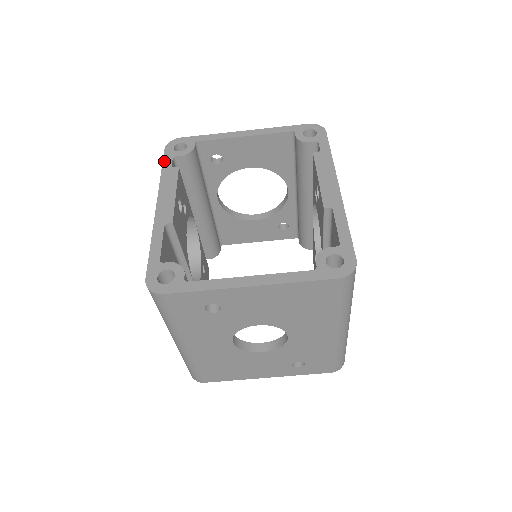
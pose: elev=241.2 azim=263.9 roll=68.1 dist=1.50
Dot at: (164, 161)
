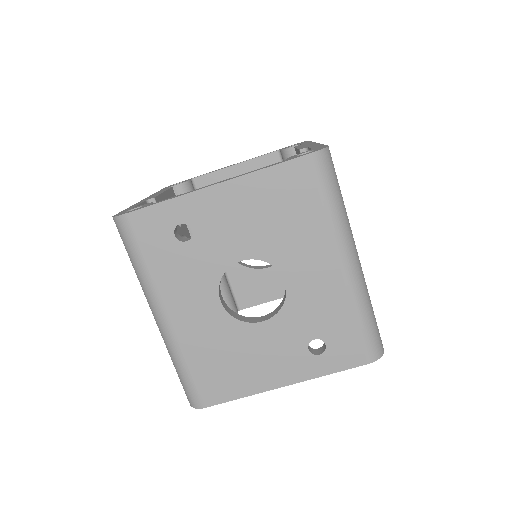
Dot at: occluded
